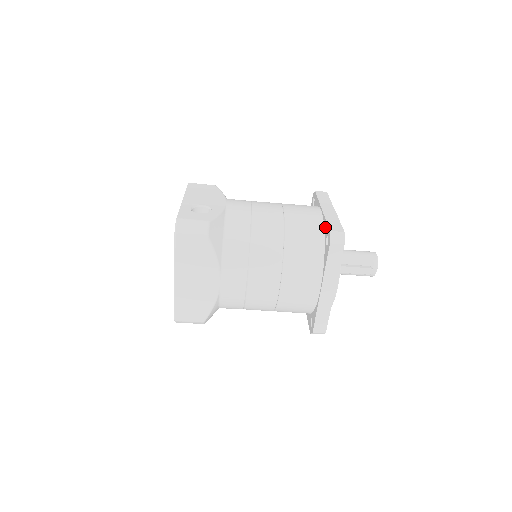
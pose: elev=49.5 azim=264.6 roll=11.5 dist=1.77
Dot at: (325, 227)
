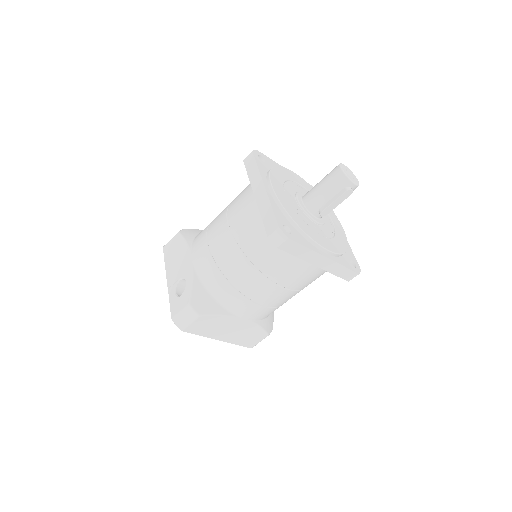
Dot at: occluded
